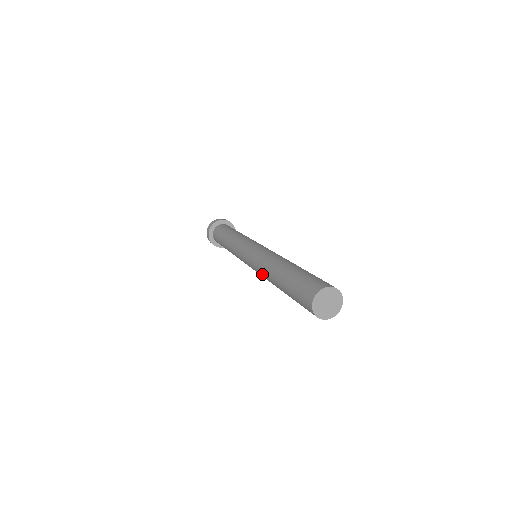
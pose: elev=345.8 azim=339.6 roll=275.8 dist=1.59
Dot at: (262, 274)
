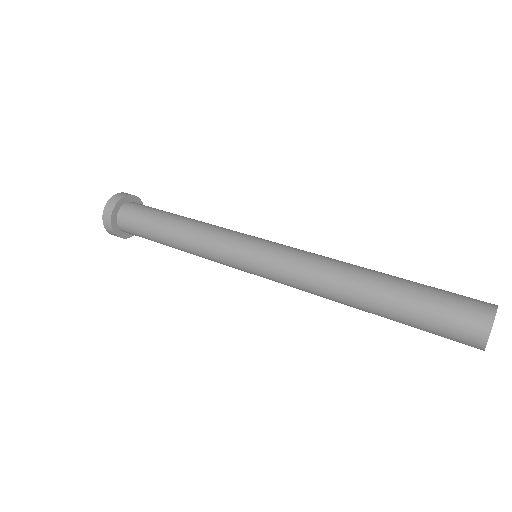
Dot at: (311, 281)
